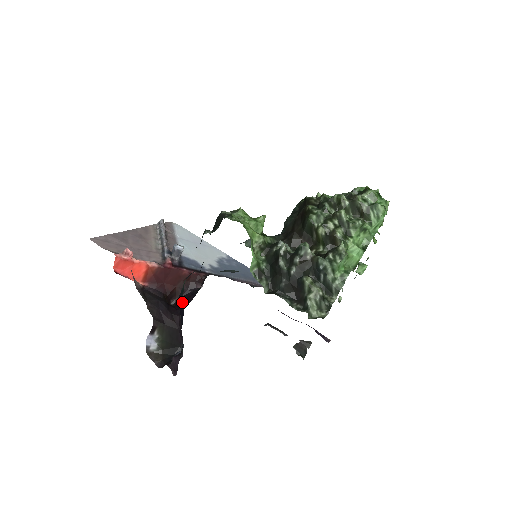
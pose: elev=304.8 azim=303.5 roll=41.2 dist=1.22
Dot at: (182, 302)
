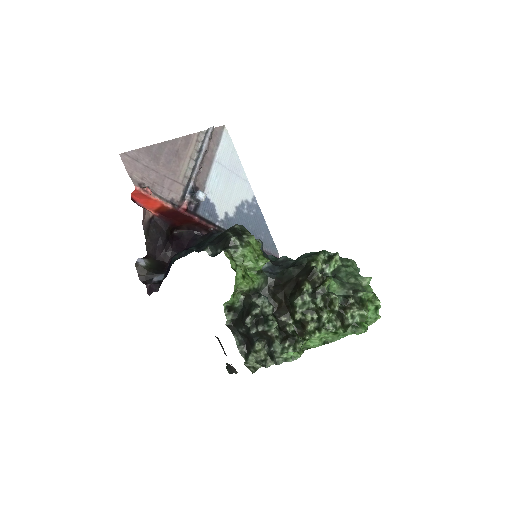
Dot at: (170, 267)
